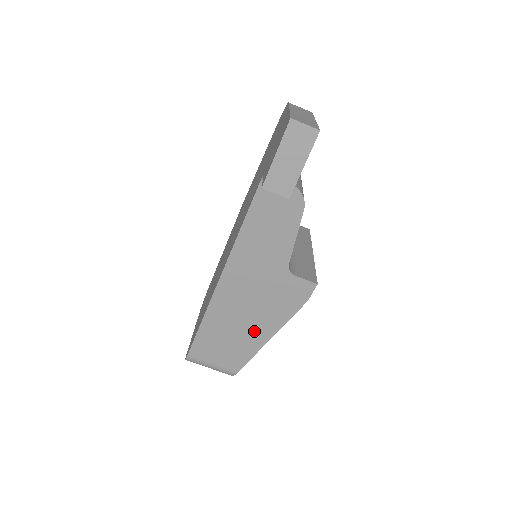
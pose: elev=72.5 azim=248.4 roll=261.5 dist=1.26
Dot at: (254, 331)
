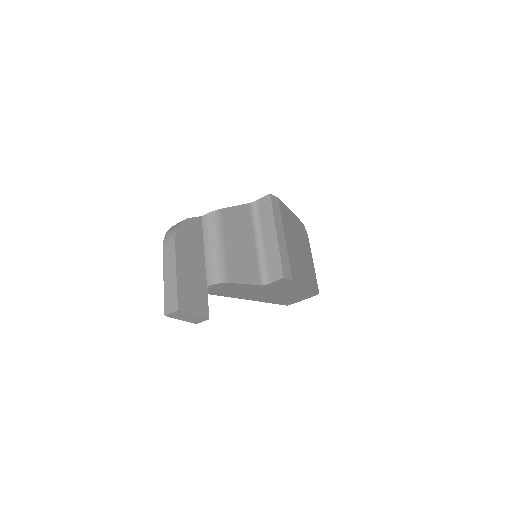
Dot at: (294, 292)
